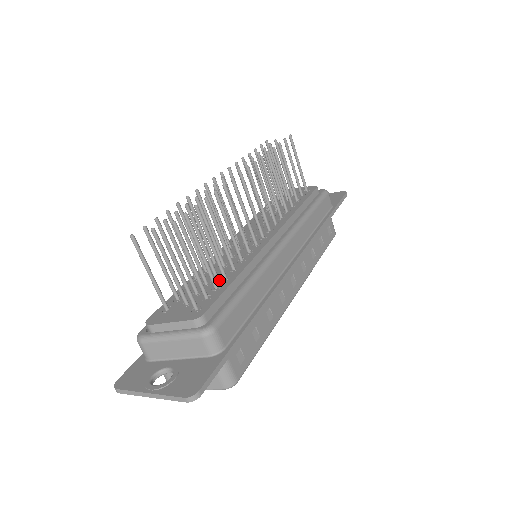
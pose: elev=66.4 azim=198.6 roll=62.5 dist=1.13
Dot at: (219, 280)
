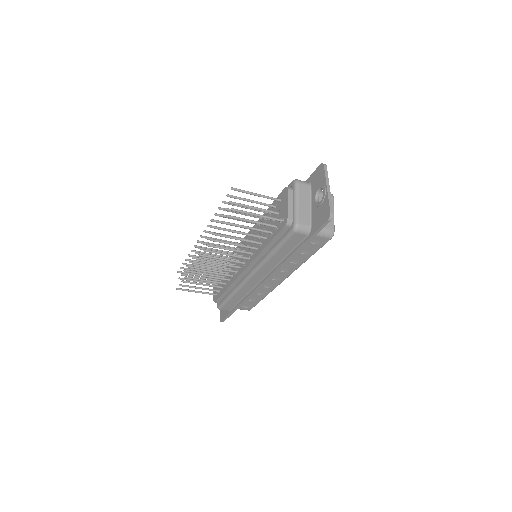
Dot at: (225, 282)
